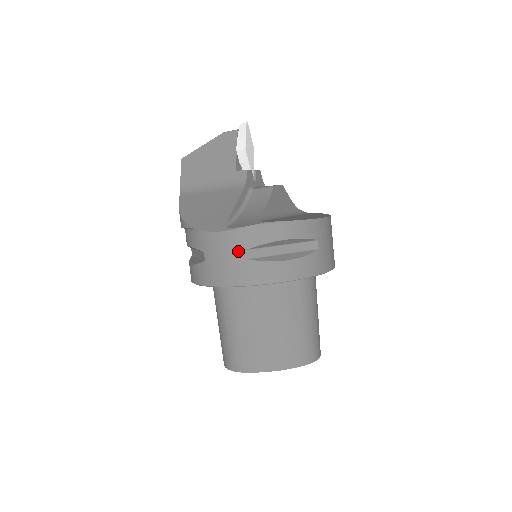
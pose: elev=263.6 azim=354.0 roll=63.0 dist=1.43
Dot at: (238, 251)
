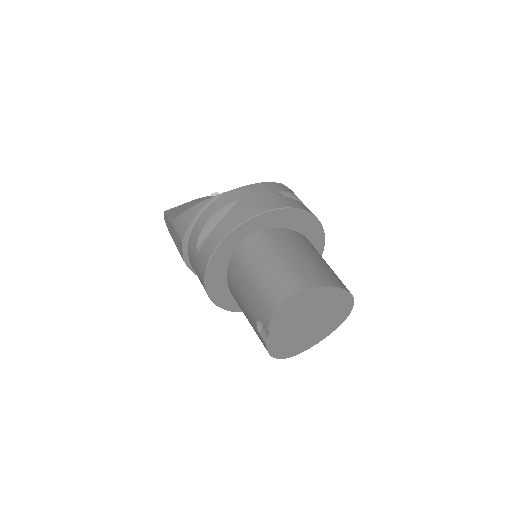
Dot at: (271, 191)
